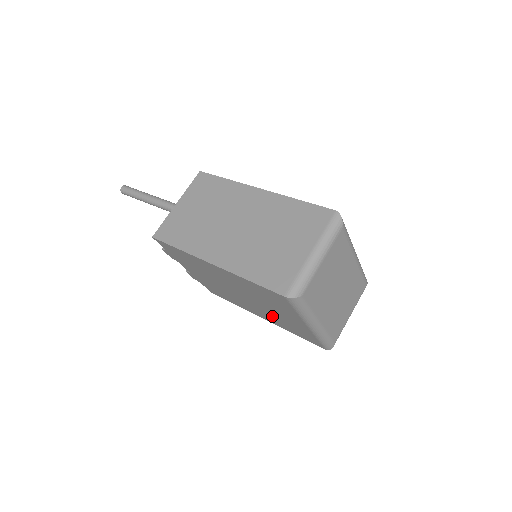
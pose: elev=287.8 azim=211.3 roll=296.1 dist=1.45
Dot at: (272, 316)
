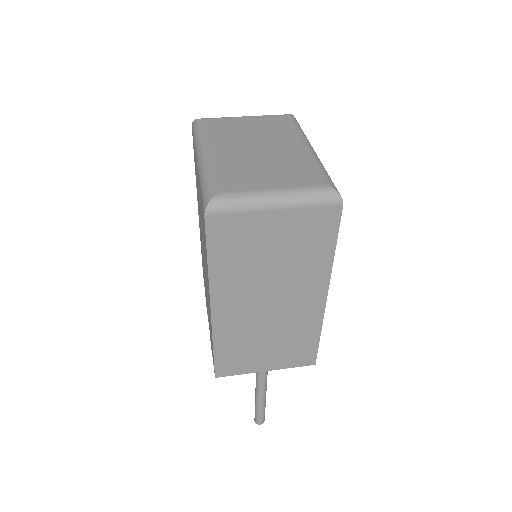
Dot at: occluded
